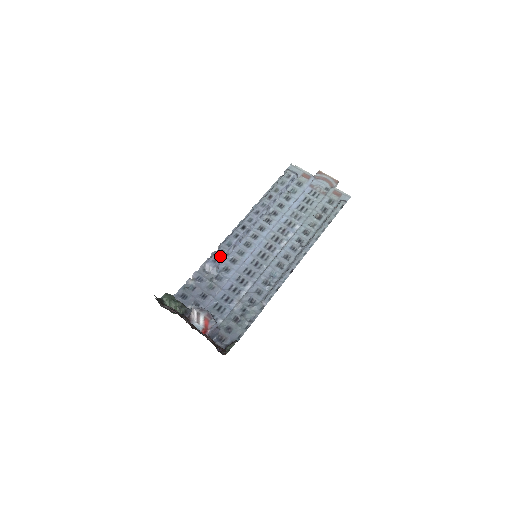
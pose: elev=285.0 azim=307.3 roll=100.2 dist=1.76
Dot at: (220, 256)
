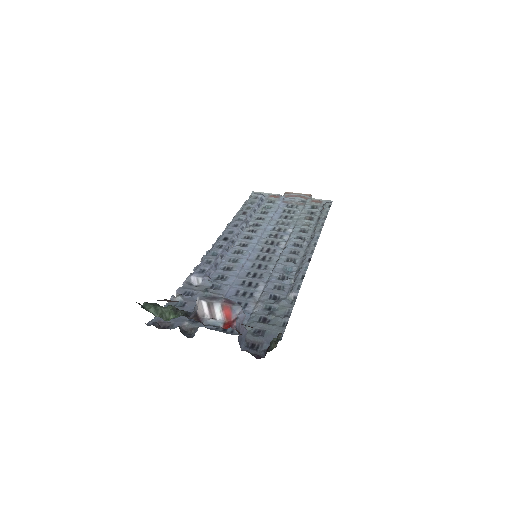
Dot at: (208, 265)
